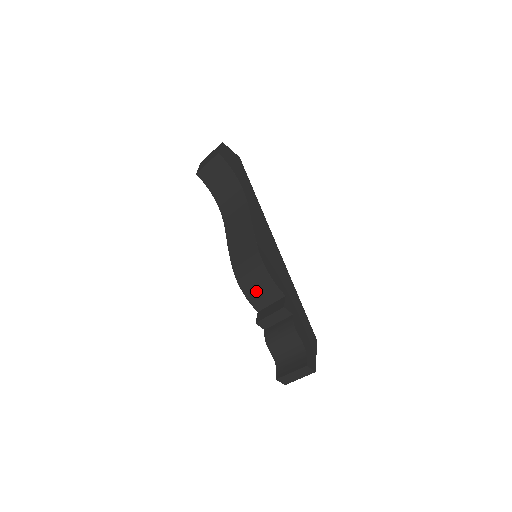
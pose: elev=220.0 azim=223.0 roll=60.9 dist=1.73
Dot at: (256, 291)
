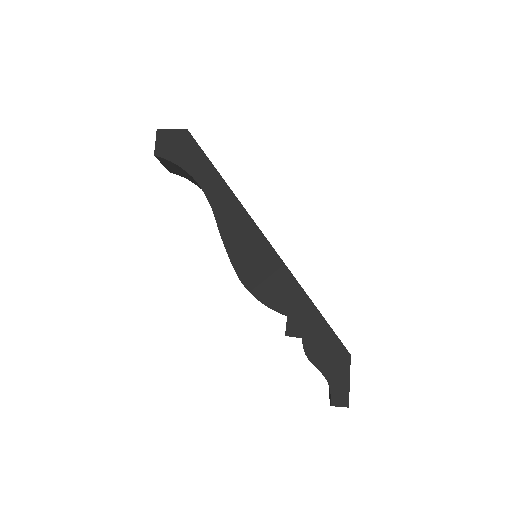
Dot at: occluded
